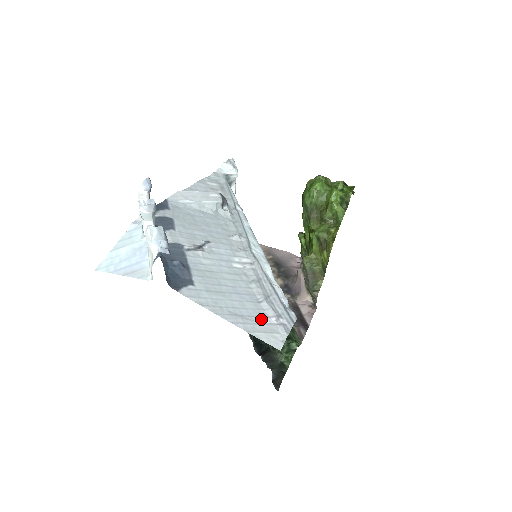
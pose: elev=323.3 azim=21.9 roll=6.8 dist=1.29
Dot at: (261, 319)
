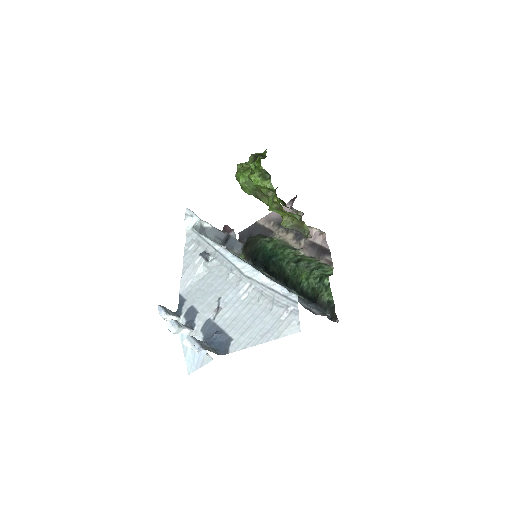
Dot at: (279, 321)
